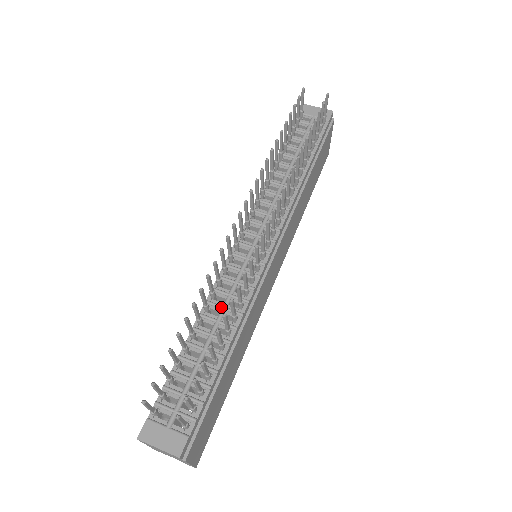
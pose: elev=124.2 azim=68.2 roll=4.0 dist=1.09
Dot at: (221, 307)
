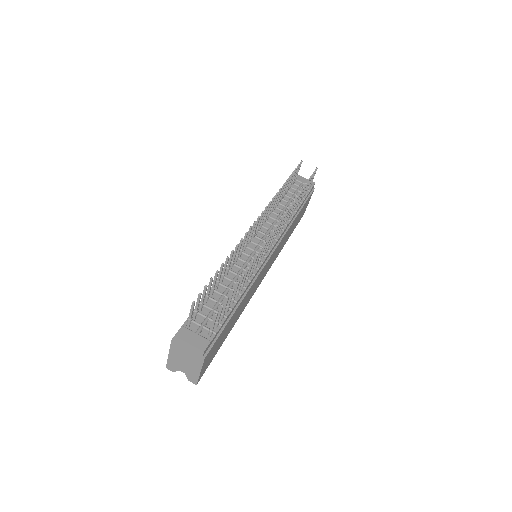
Dot at: (236, 273)
